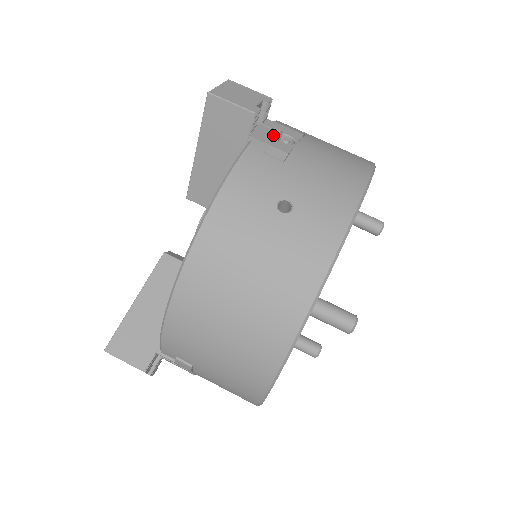
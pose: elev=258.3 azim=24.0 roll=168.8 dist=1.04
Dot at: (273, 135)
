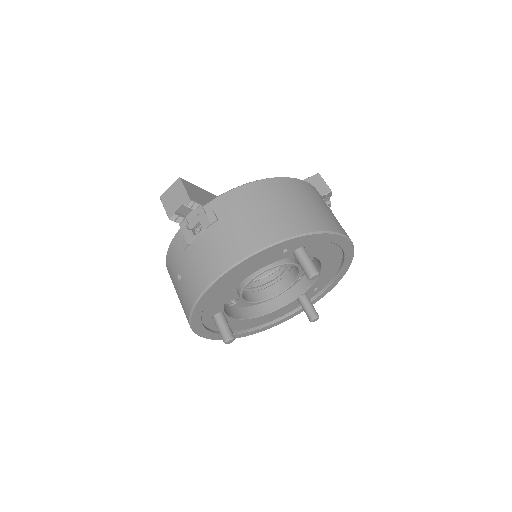
Dot at: (194, 223)
